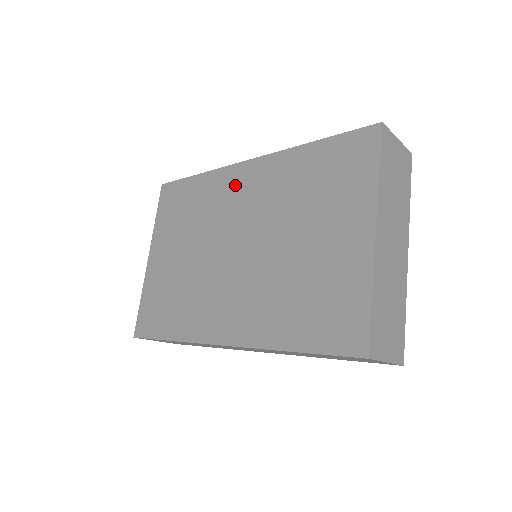
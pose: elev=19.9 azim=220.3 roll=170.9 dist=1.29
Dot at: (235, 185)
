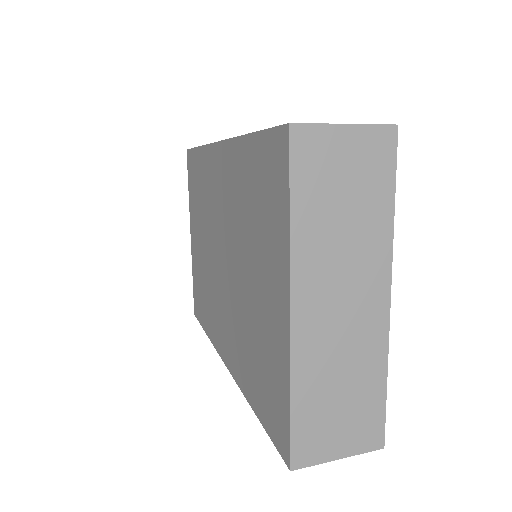
Dot at: (214, 174)
